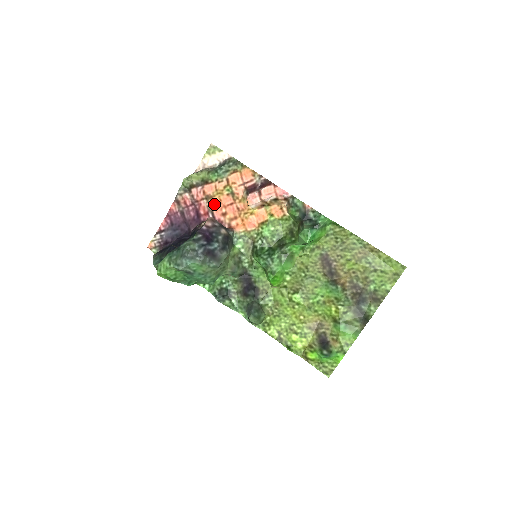
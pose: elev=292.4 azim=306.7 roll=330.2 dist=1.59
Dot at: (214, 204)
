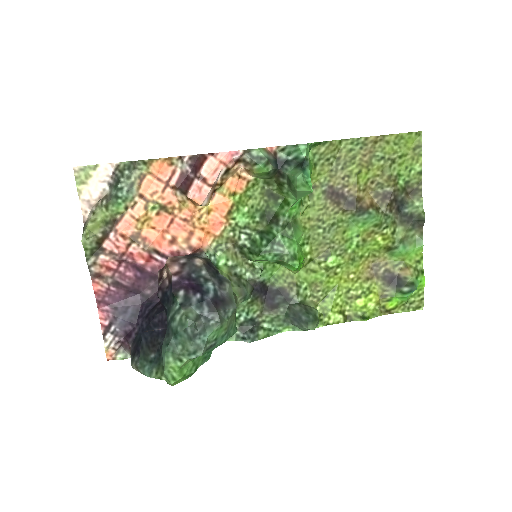
Dot at: (149, 239)
